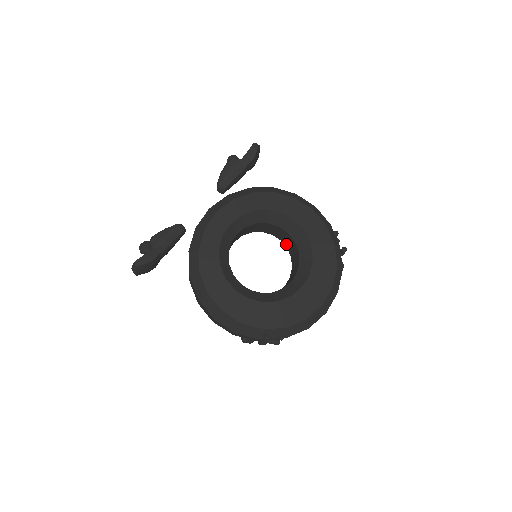
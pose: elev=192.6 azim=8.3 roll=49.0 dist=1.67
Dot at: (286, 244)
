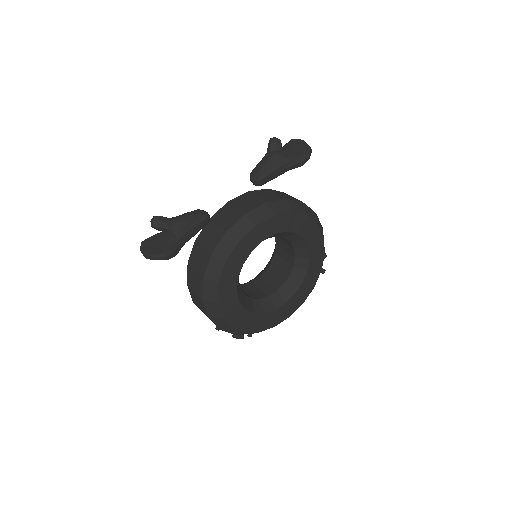
Dot at: (279, 243)
